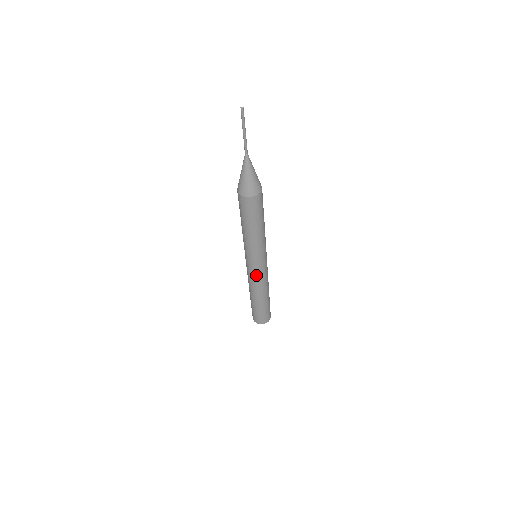
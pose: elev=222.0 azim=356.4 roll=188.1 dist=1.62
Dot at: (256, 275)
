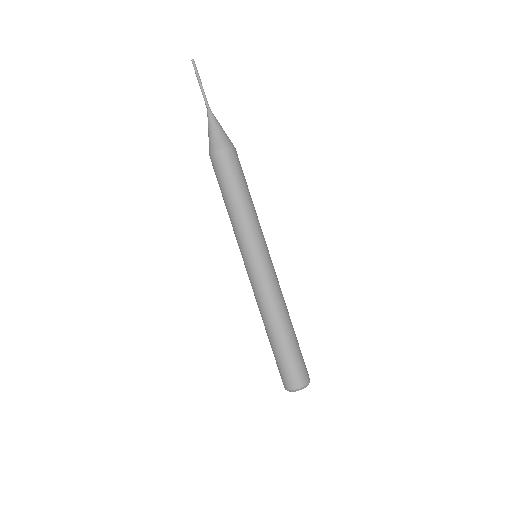
Dot at: (271, 275)
